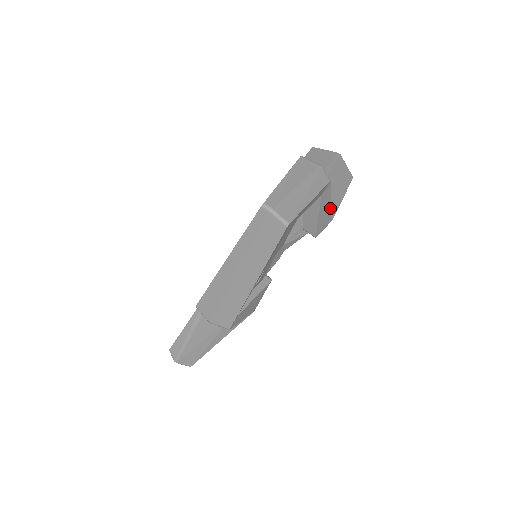
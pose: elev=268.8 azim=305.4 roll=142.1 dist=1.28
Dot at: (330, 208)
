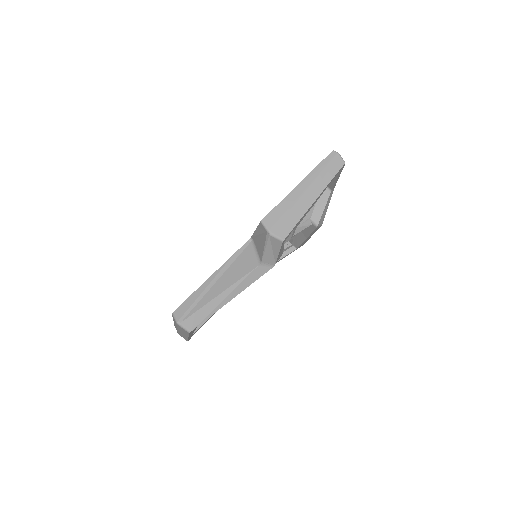
Dot at: (326, 211)
